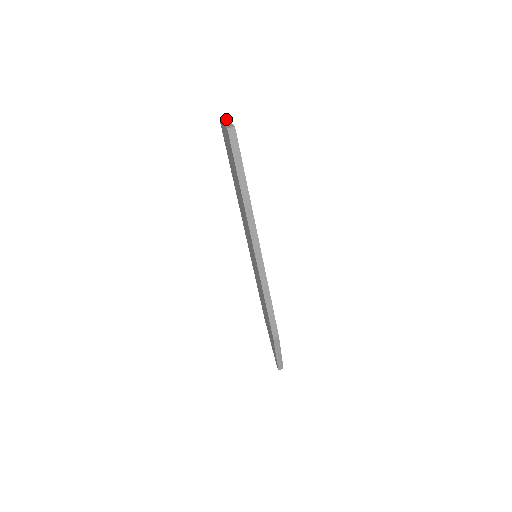
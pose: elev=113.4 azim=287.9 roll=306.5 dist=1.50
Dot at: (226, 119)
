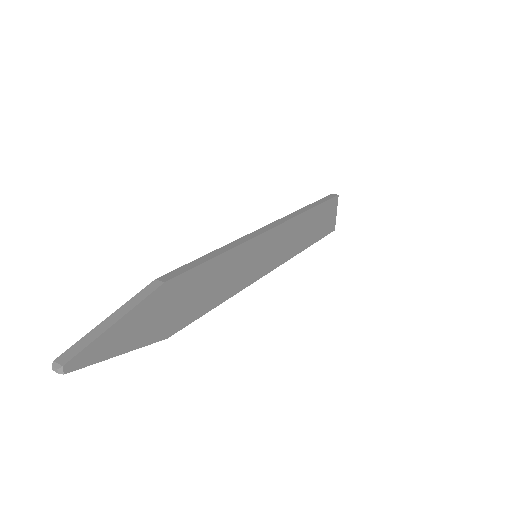
Dot at: (334, 224)
